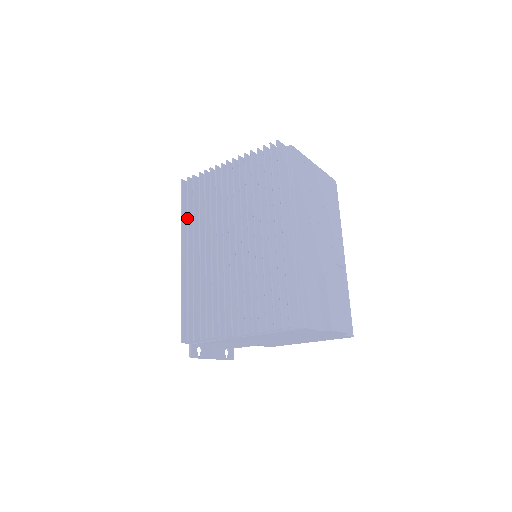
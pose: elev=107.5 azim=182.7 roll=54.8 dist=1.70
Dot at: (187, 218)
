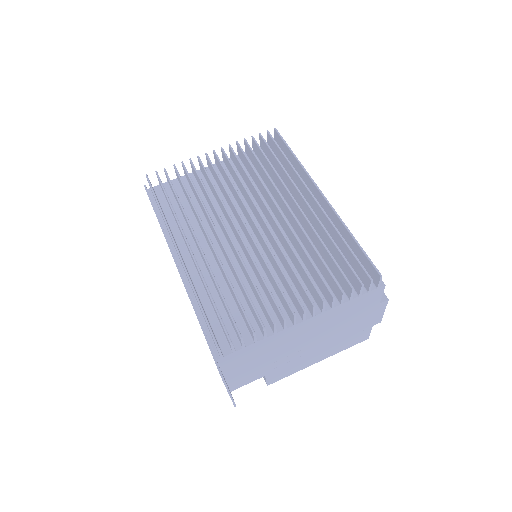
Dot at: (172, 209)
